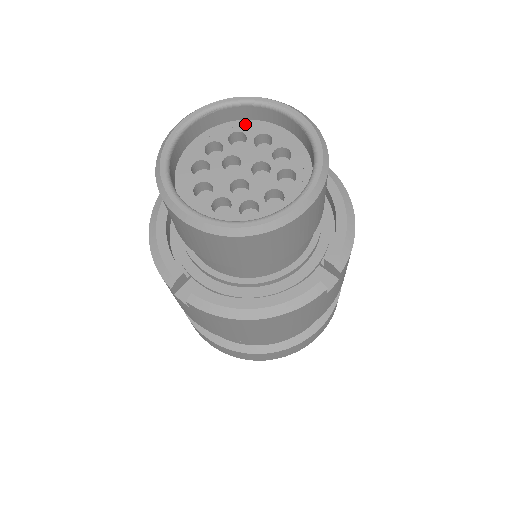
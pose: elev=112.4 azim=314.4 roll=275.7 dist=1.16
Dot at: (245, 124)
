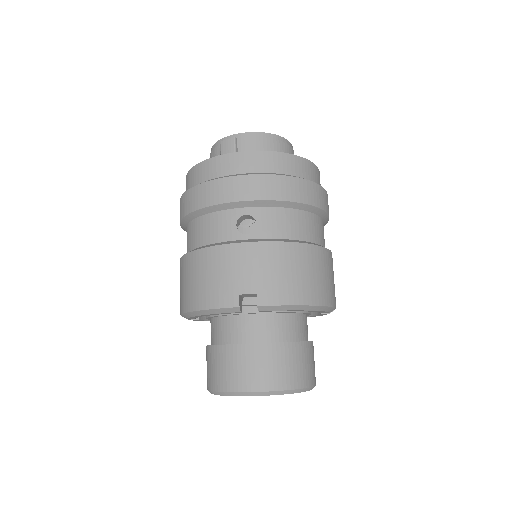
Dot at: occluded
